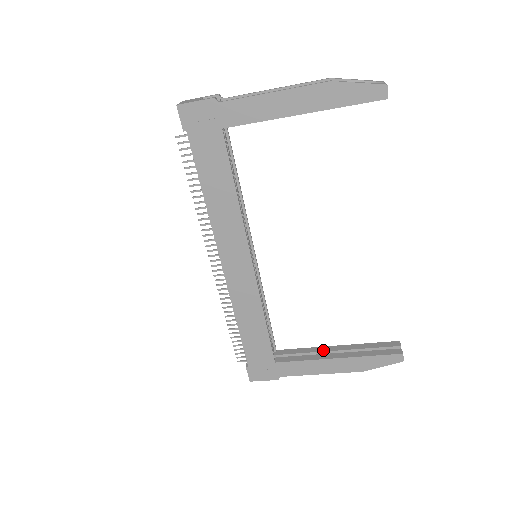
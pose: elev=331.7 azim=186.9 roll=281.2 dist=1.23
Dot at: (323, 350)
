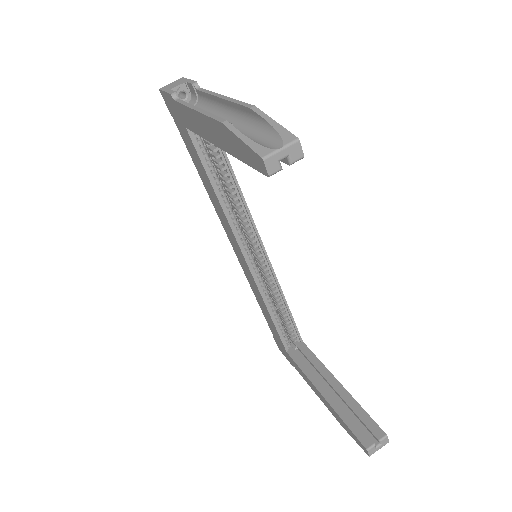
Dot at: (325, 376)
